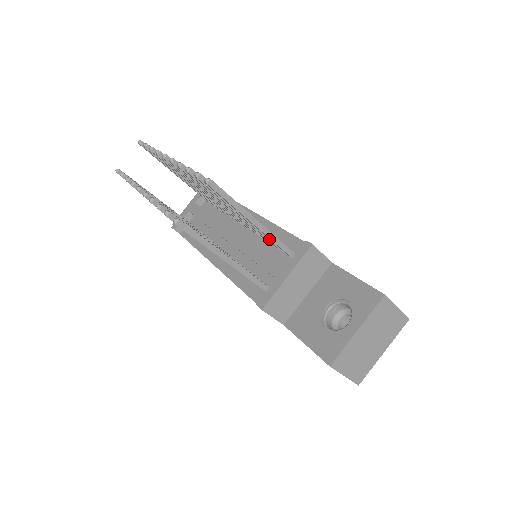
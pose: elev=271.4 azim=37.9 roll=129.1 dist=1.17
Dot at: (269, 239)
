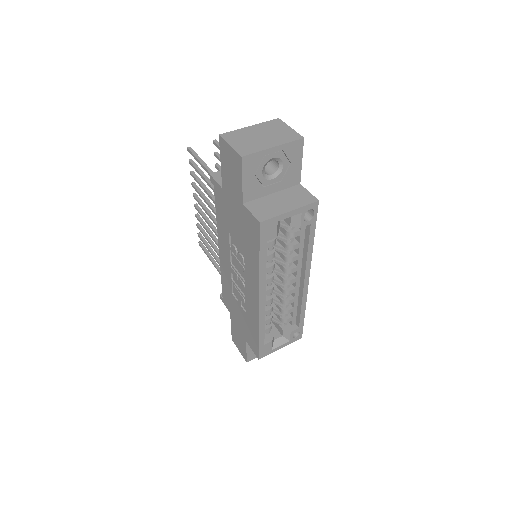
Dot at: occluded
